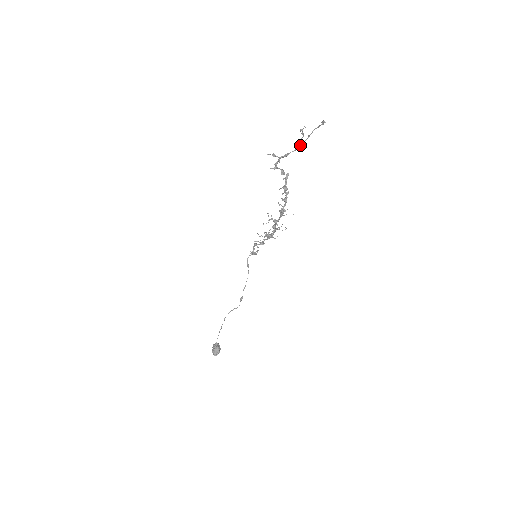
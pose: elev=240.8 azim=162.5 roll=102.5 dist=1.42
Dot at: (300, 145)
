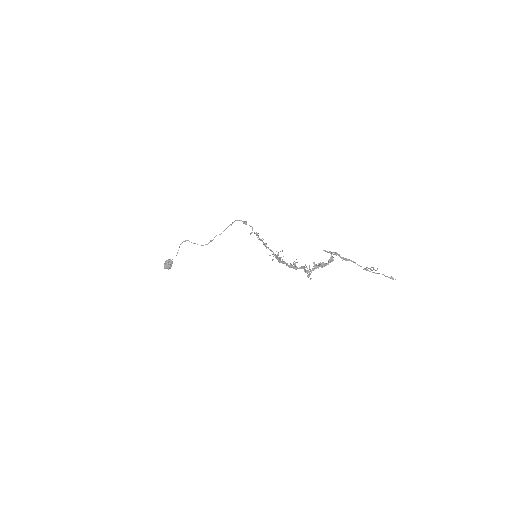
Dot at: occluded
